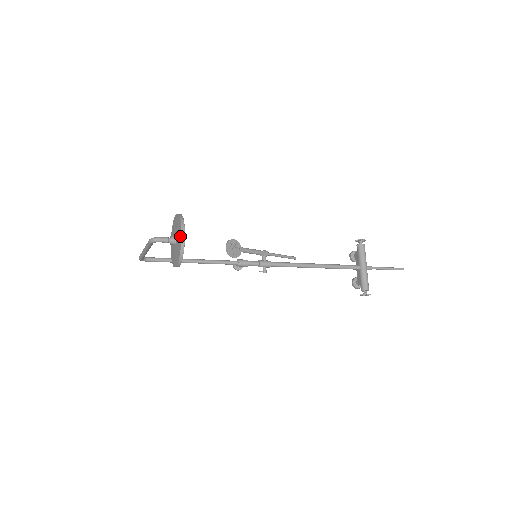
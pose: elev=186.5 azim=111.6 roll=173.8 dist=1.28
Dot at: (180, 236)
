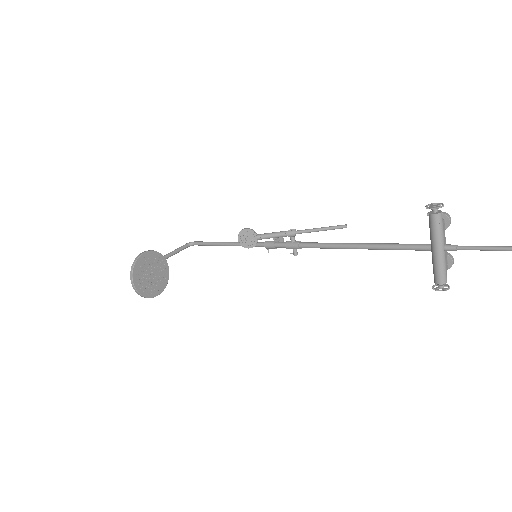
Dot at: (134, 284)
